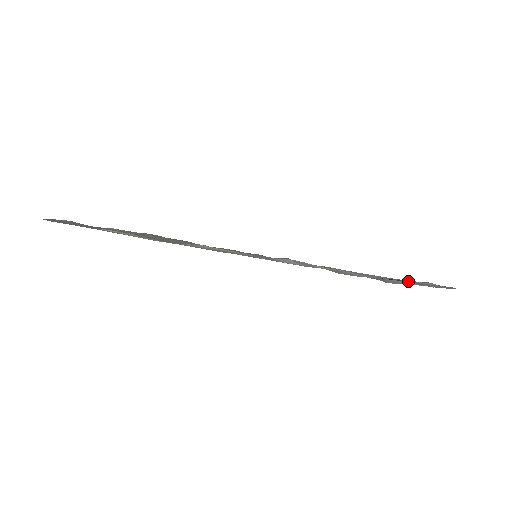
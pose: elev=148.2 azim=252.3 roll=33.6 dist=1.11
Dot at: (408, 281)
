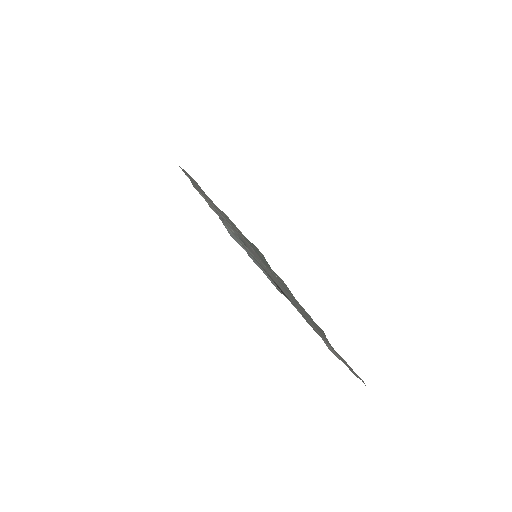
Dot at: (260, 267)
